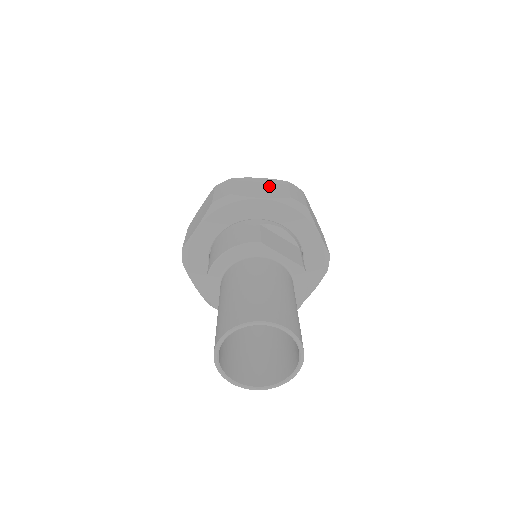
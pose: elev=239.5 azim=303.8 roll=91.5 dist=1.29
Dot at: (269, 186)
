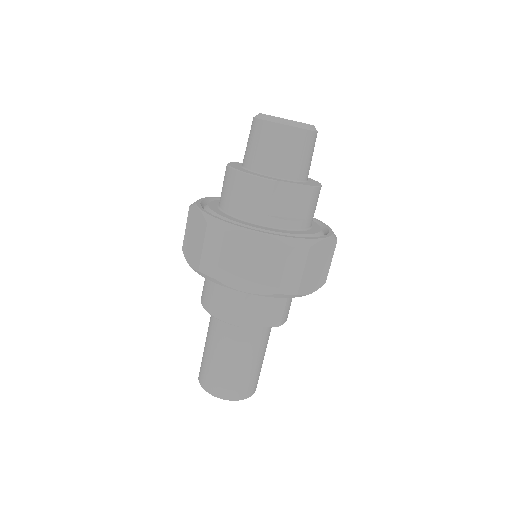
Dot at: (262, 261)
